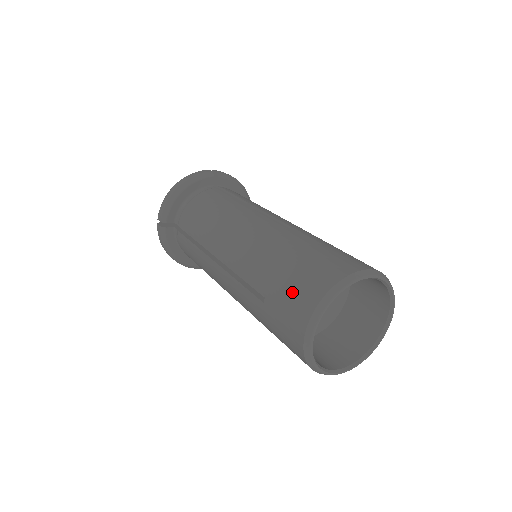
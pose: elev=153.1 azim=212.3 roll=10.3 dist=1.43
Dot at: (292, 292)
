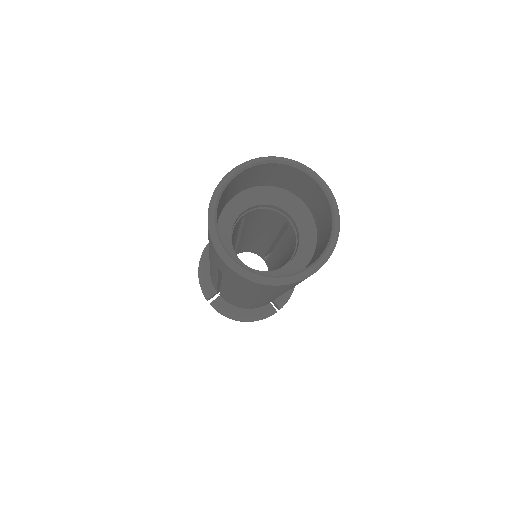
Dot at: (209, 241)
